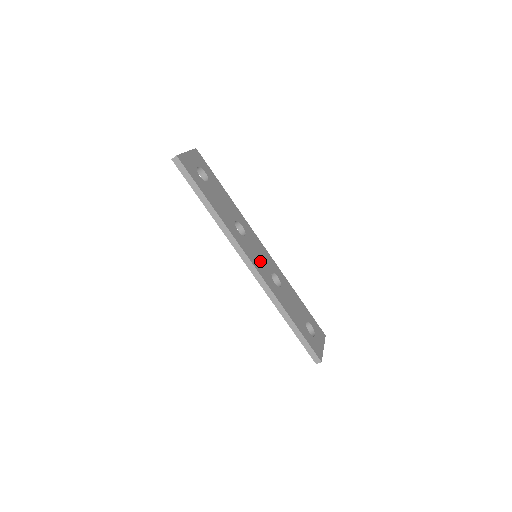
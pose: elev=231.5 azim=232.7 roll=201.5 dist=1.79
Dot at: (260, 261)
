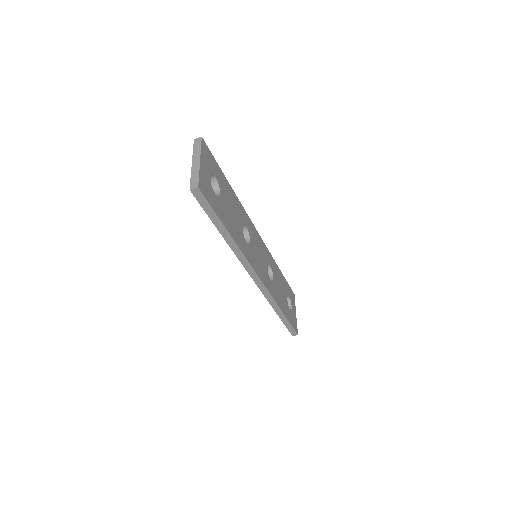
Dot at: (261, 264)
